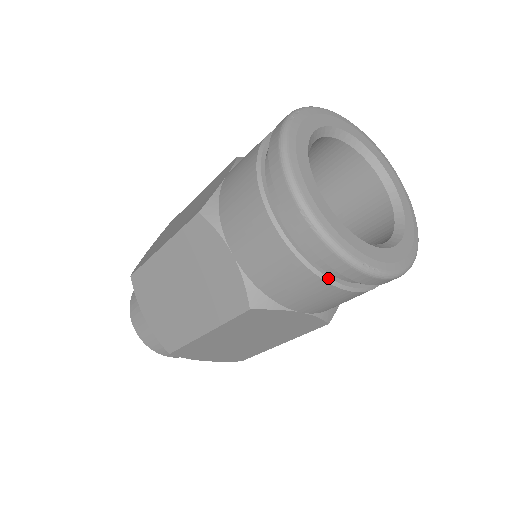
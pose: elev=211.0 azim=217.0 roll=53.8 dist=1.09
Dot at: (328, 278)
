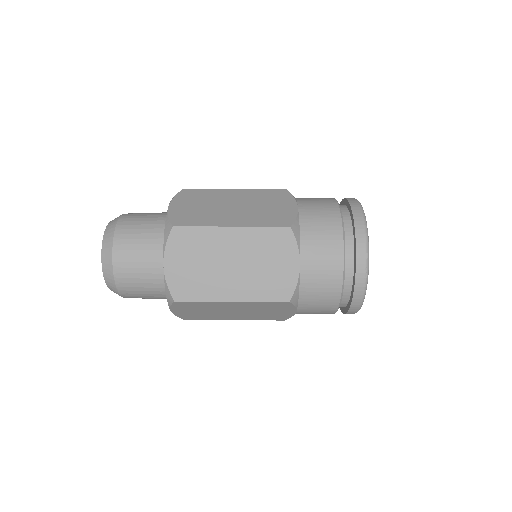
Dot at: (340, 303)
